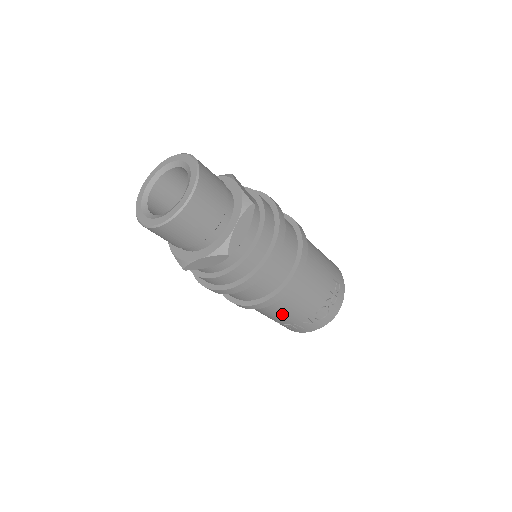
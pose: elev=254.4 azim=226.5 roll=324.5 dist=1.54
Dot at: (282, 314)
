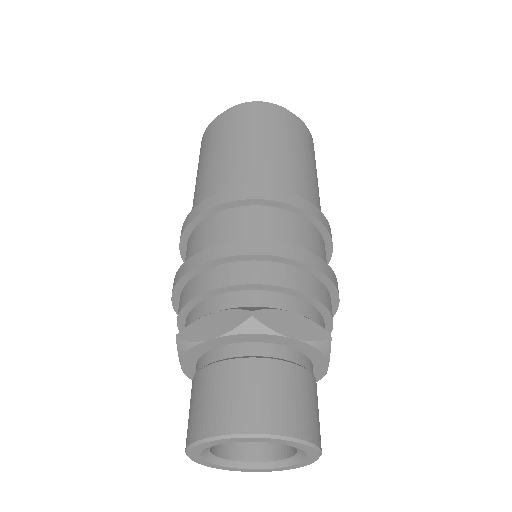
Dot at: occluded
